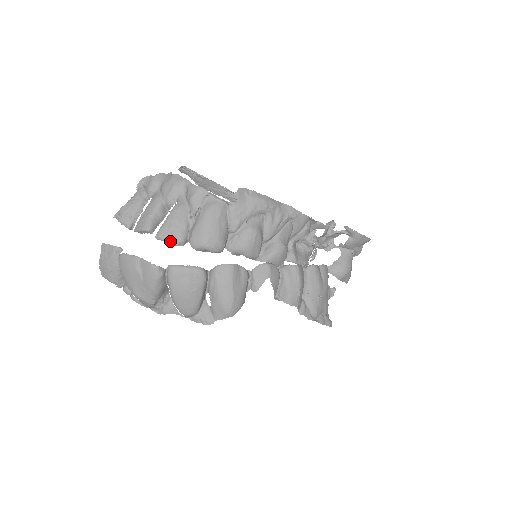
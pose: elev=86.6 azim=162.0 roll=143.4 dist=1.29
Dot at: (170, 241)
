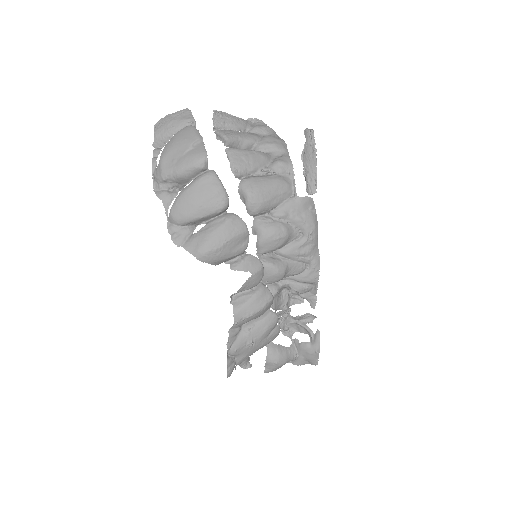
Dot at: (232, 162)
